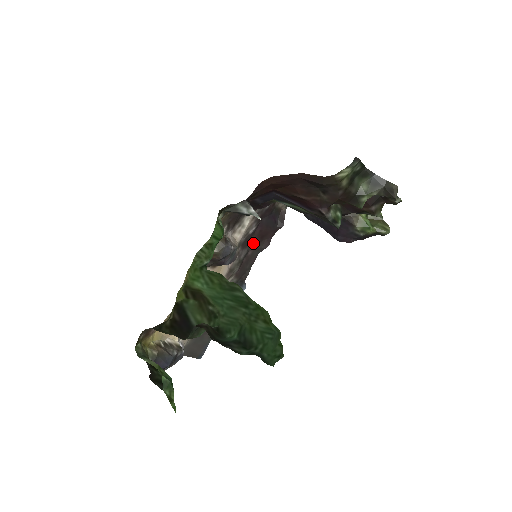
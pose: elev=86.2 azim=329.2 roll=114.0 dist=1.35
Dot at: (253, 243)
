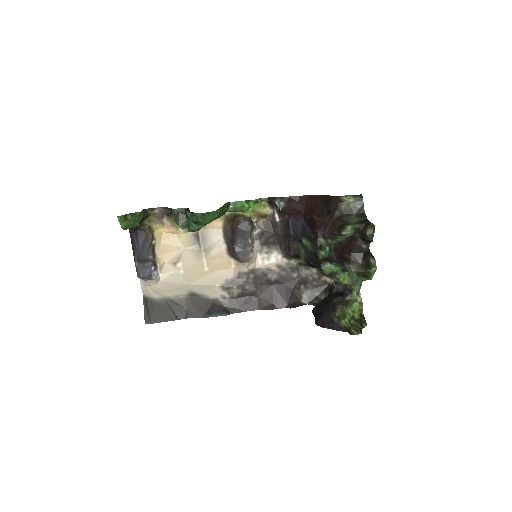
Dot at: (263, 294)
